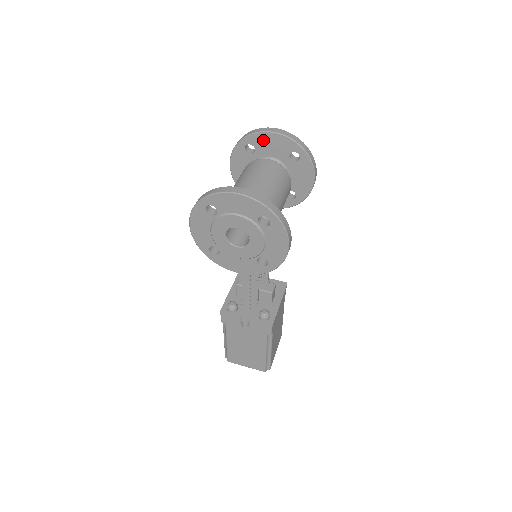
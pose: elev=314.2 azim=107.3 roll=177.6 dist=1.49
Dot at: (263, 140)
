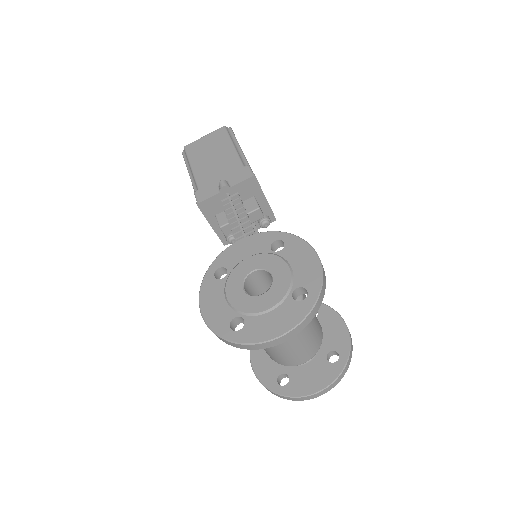
Dot at: occluded
